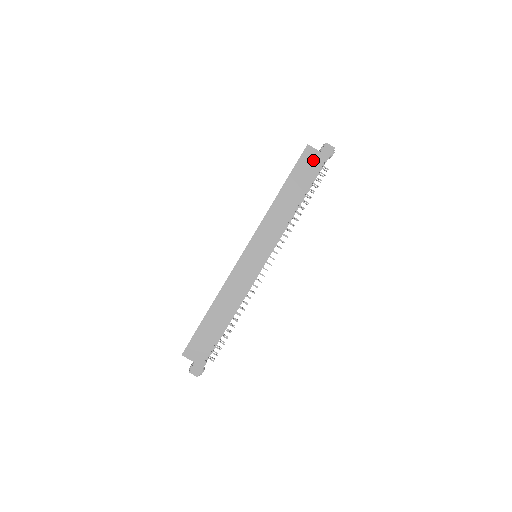
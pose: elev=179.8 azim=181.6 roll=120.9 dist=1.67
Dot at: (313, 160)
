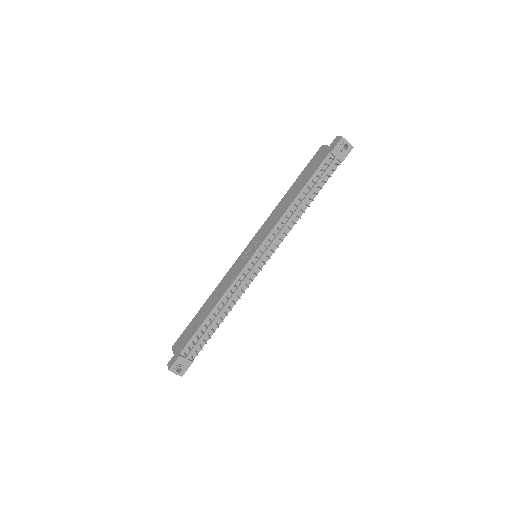
Dot at: (321, 155)
